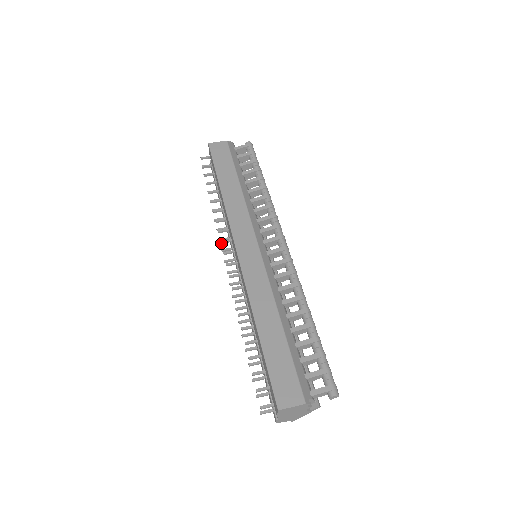
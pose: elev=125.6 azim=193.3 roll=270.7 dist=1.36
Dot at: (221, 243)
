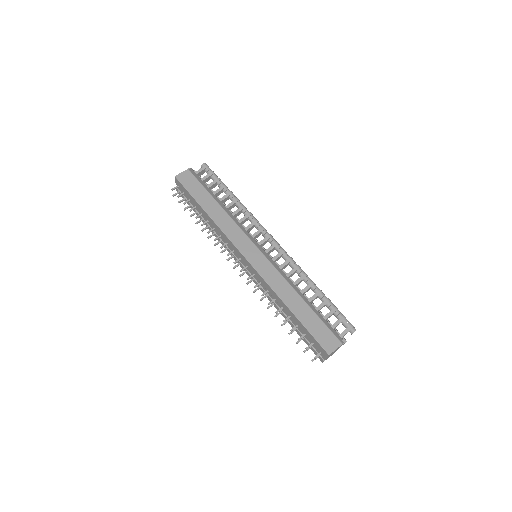
Dot at: occluded
